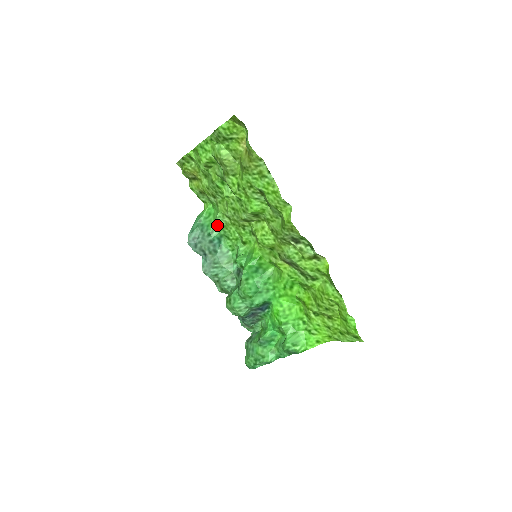
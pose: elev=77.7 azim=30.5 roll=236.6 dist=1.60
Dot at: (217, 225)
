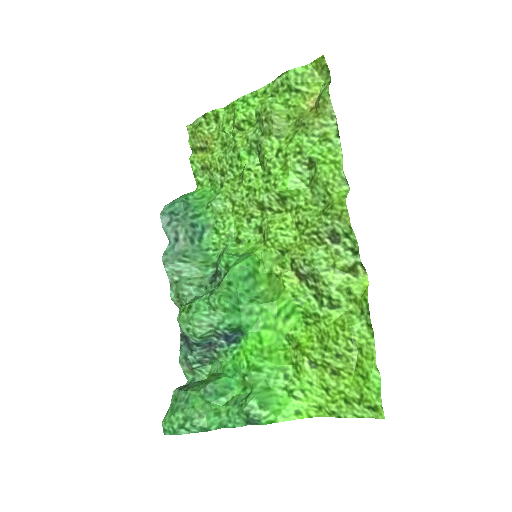
Dot at: (210, 209)
